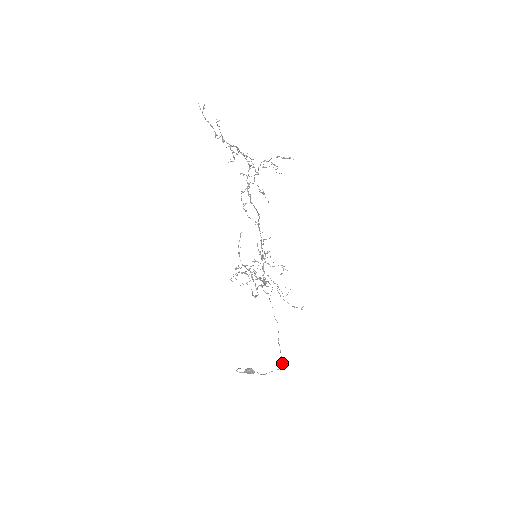
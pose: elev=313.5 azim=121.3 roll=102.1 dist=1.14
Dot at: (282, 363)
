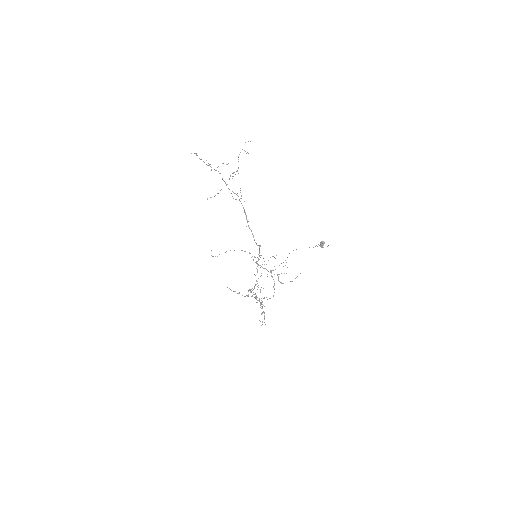
Dot at: occluded
